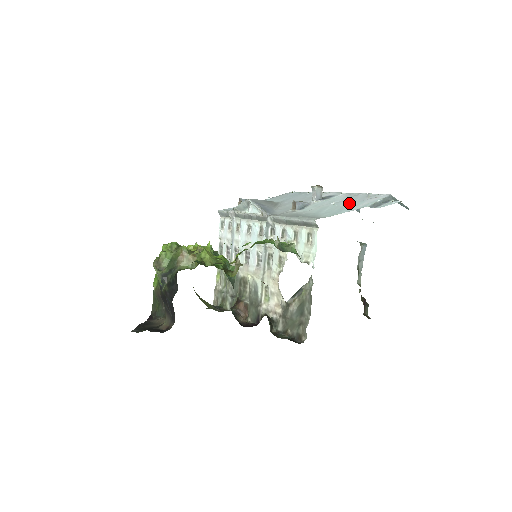
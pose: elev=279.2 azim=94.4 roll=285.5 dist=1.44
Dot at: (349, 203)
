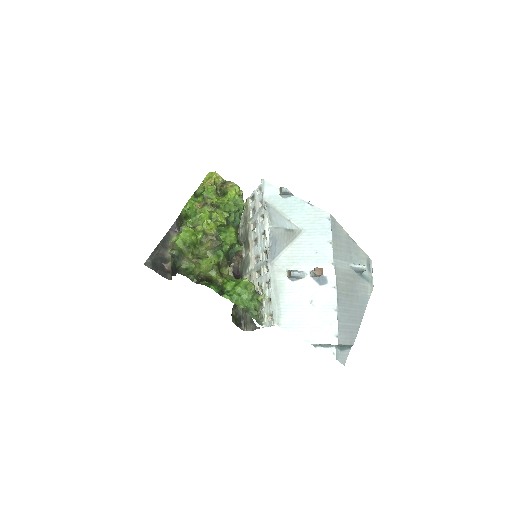
Dot at: (313, 320)
